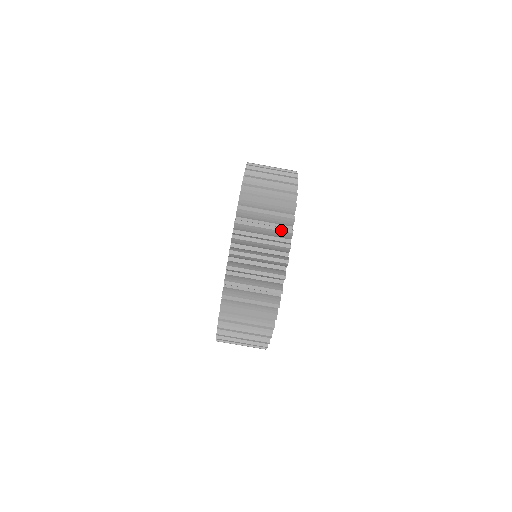
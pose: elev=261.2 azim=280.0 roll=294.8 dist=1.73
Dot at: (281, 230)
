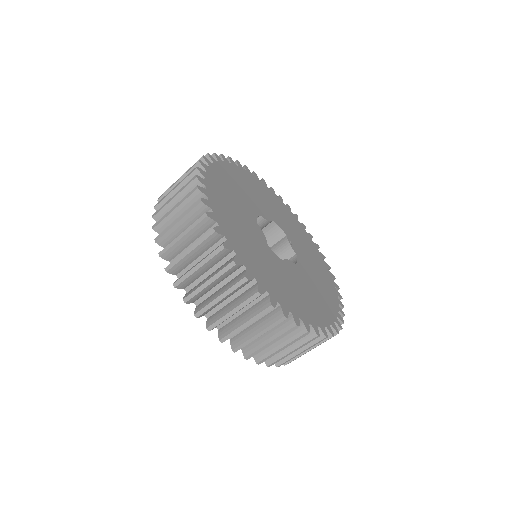
Dot at: occluded
